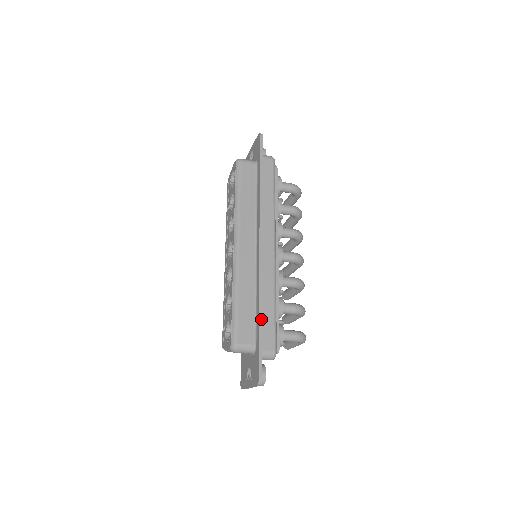
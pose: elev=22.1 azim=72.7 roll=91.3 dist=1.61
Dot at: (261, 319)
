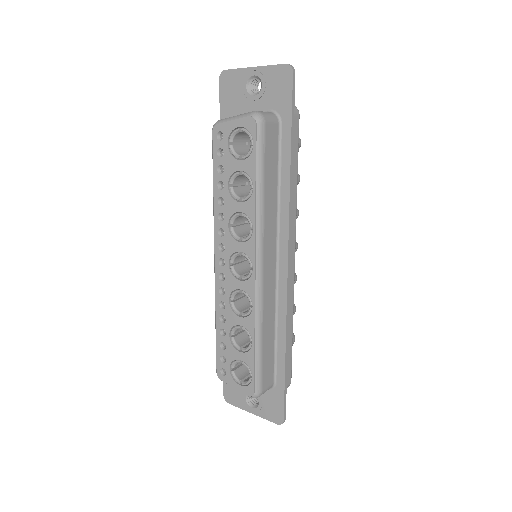
Dot at: occluded
